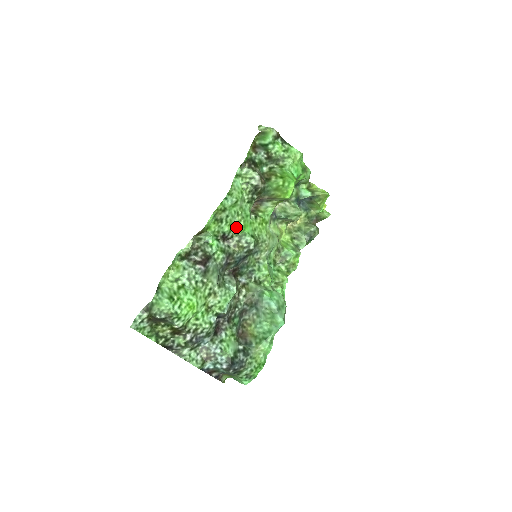
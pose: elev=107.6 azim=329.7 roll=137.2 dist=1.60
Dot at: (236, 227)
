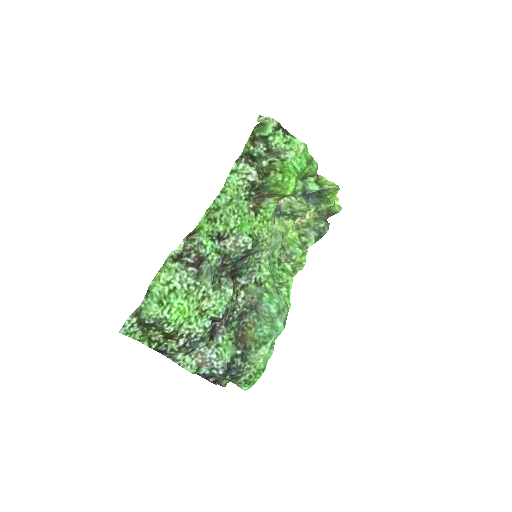
Dot at: (232, 226)
